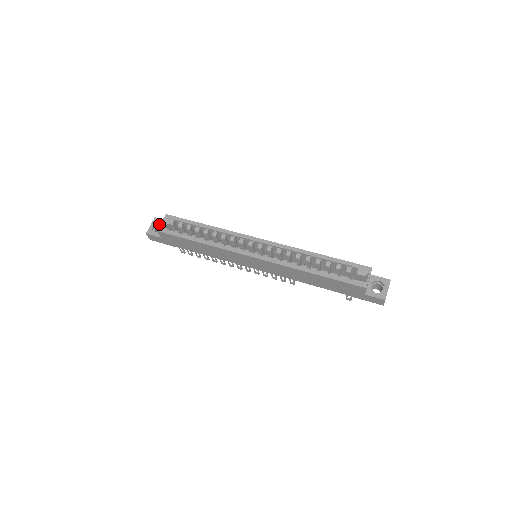
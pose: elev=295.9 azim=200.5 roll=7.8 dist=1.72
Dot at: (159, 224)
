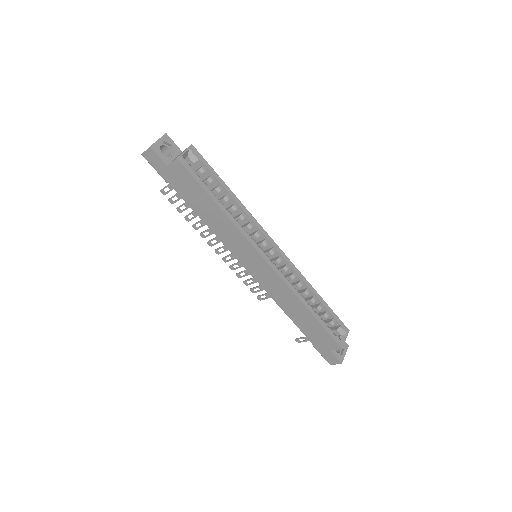
Dot at: (167, 145)
